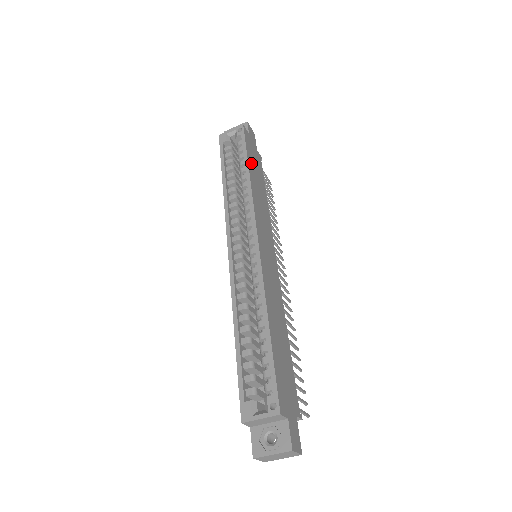
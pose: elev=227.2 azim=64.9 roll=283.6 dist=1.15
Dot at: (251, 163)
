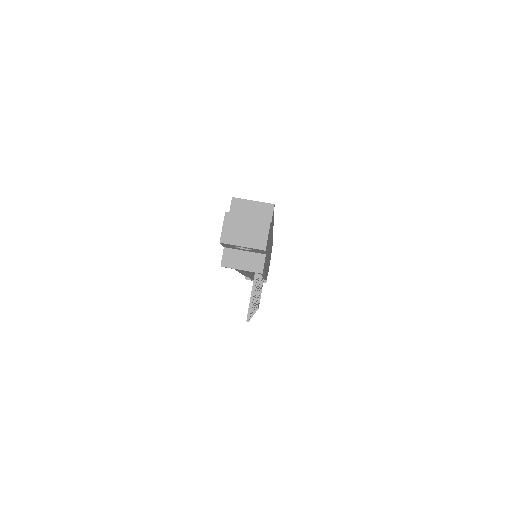
Dot at: occluded
